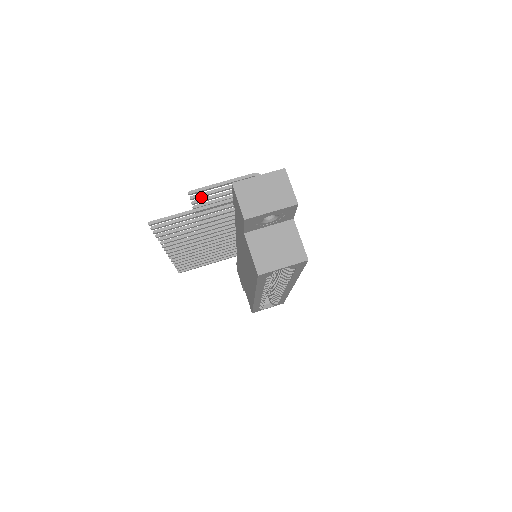
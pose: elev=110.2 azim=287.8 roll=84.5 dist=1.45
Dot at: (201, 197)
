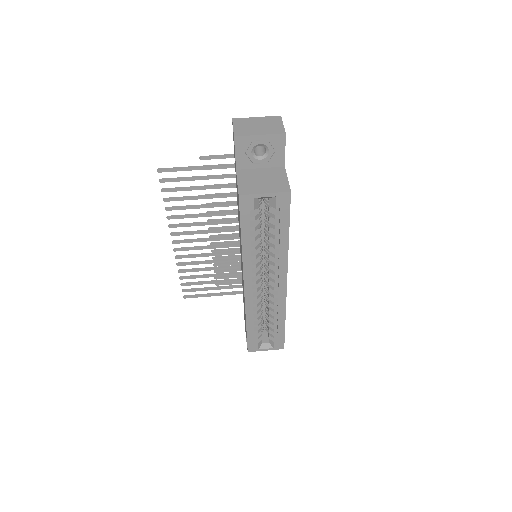
Dot at: (211, 169)
